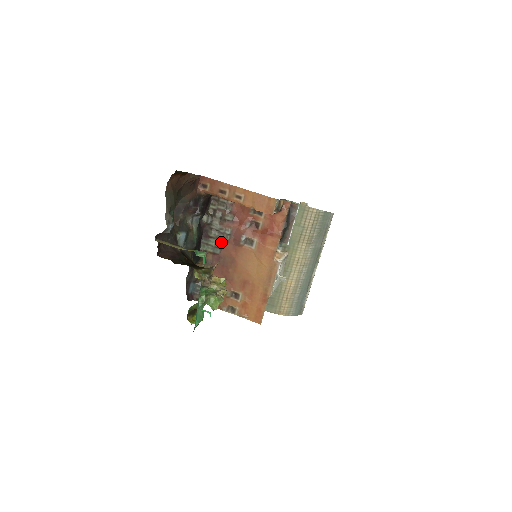
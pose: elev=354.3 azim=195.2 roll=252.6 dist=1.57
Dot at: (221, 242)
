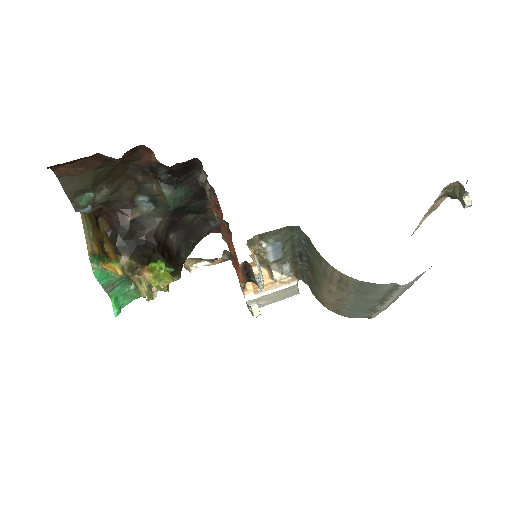
Dot at: occluded
